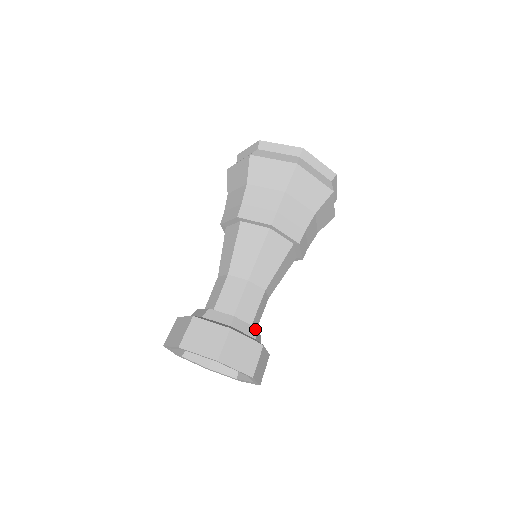
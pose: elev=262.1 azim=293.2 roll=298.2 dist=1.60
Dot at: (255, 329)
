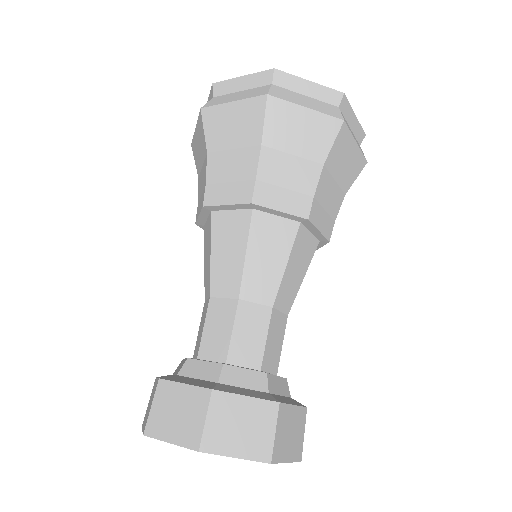
Dot at: (286, 381)
